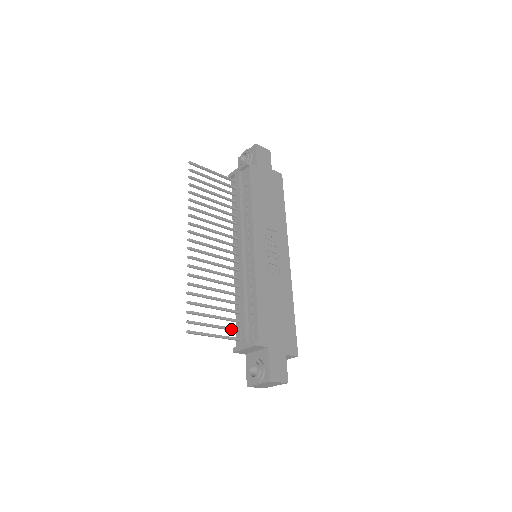
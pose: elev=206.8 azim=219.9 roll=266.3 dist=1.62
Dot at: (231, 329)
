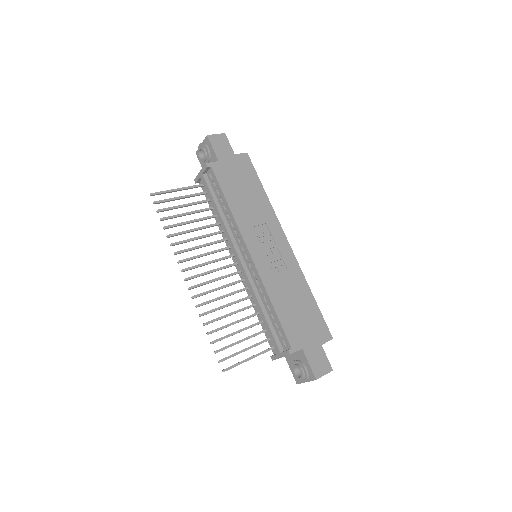
Dot at: (261, 343)
